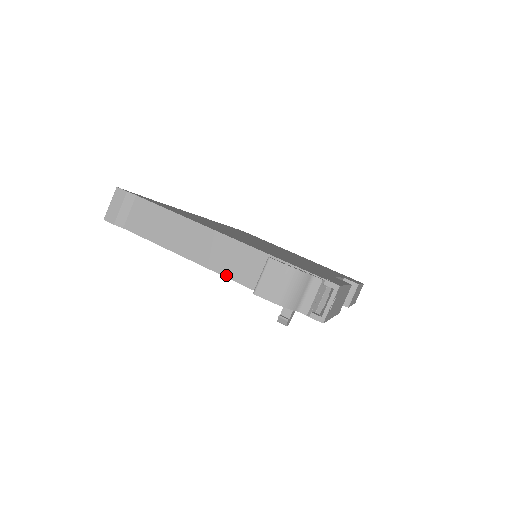
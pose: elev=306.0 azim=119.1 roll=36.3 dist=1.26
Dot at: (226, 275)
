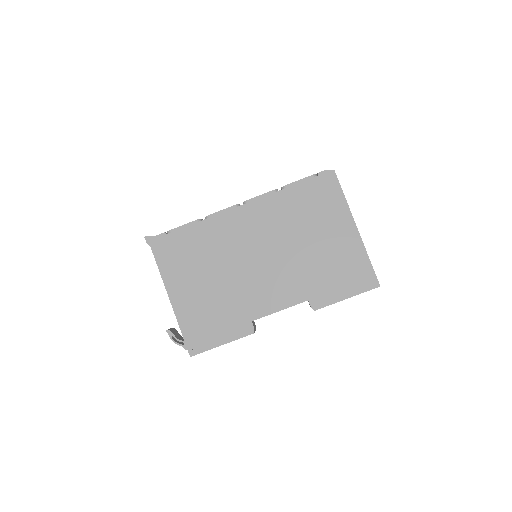
Dot at: occluded
